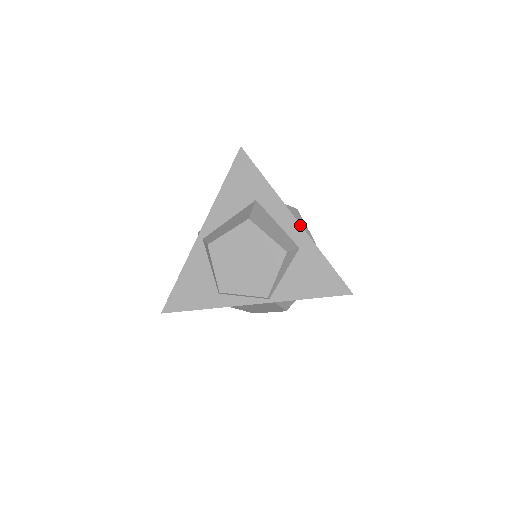
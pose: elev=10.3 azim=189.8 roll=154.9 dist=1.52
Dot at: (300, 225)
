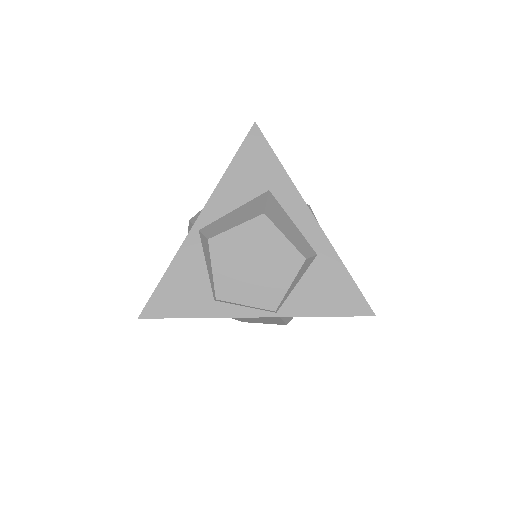
Dot at: (320, 227)
